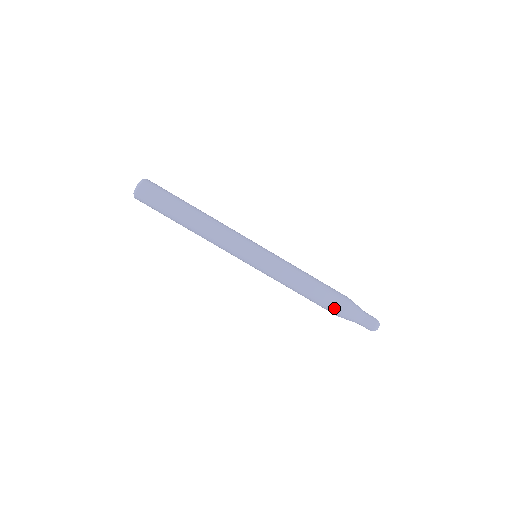
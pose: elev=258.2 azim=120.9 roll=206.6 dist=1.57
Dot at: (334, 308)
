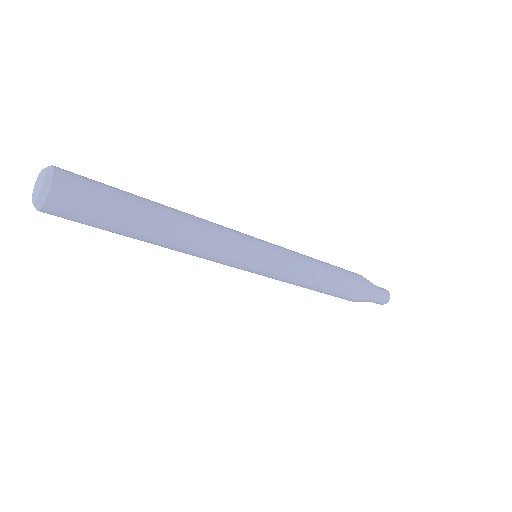
Dot at: (355, 294)
